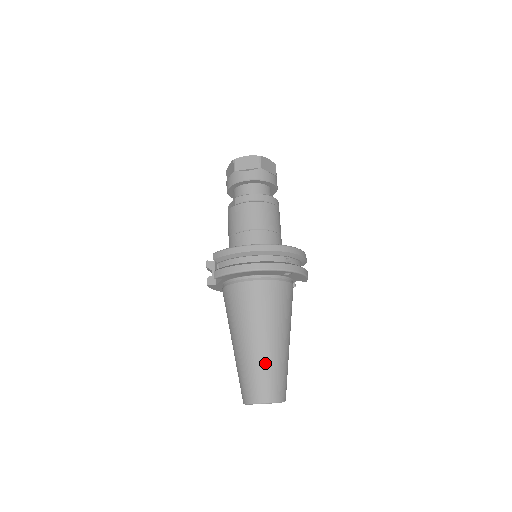
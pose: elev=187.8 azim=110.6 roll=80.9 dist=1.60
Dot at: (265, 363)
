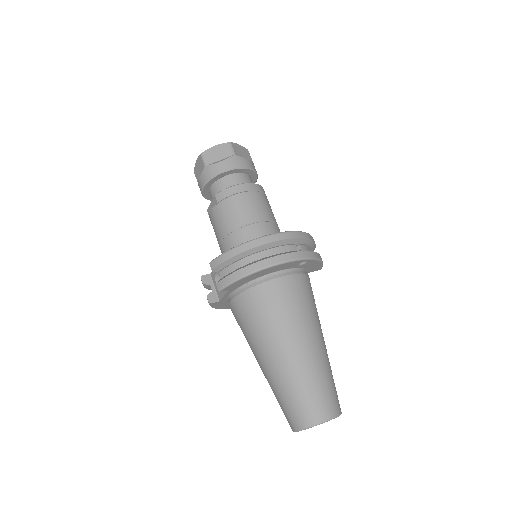
Dot at: (308, 375)
